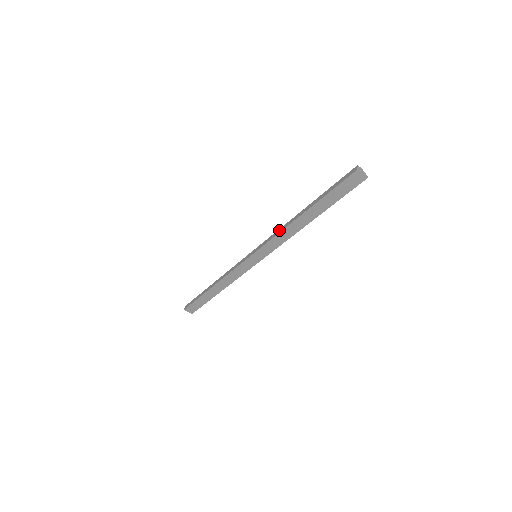
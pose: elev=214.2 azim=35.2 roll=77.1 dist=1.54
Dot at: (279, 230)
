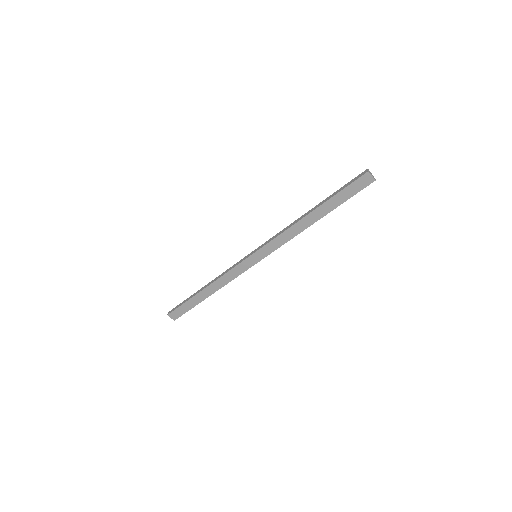
Dot at: (284, 229)
